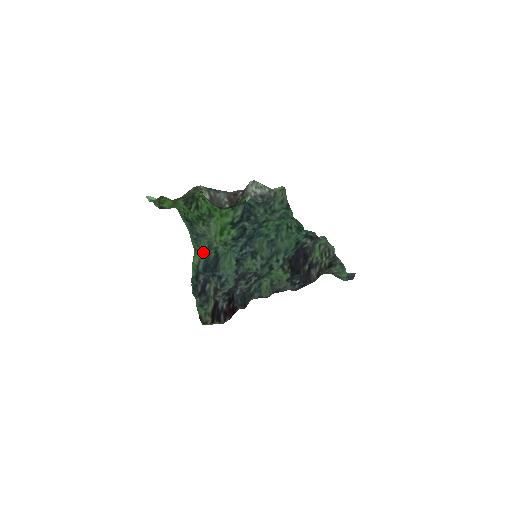
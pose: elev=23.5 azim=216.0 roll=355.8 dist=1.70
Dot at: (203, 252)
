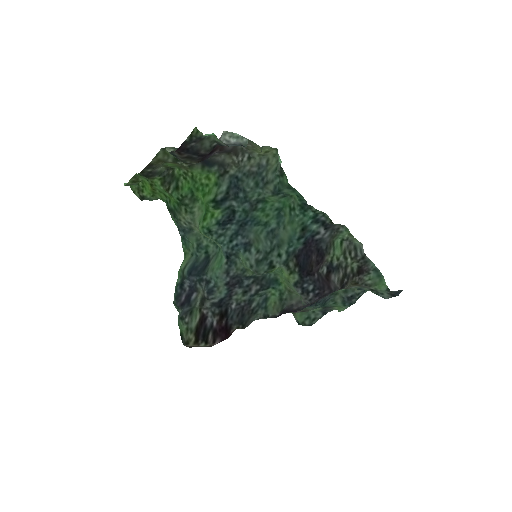
Dot at: (193, 255)
